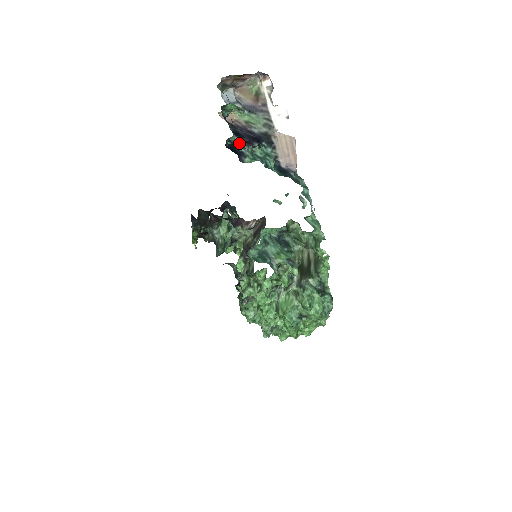
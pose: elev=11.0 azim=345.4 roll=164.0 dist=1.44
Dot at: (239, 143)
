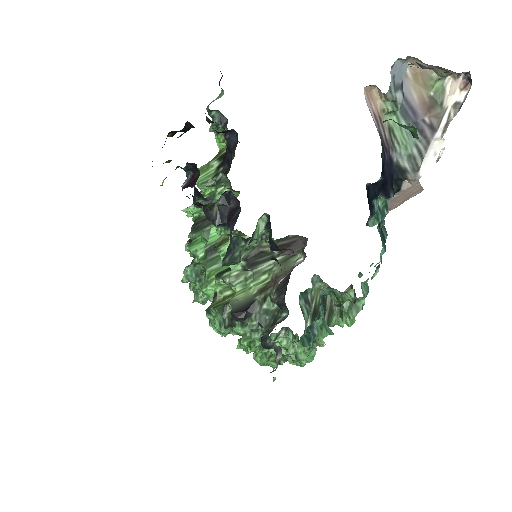
Dot at: (377, 187)
